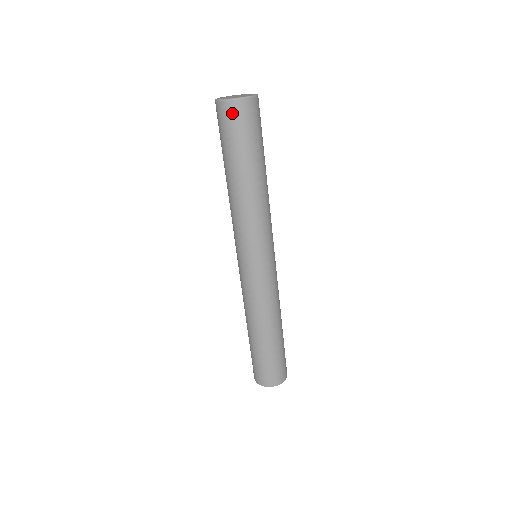
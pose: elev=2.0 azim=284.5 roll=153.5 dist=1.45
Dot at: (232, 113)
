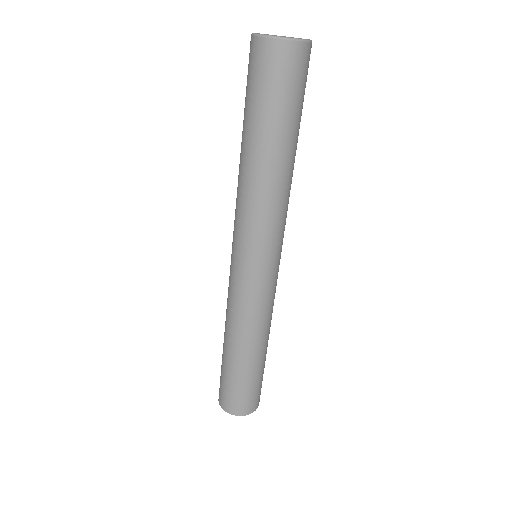
Dot at: (302, 60)
